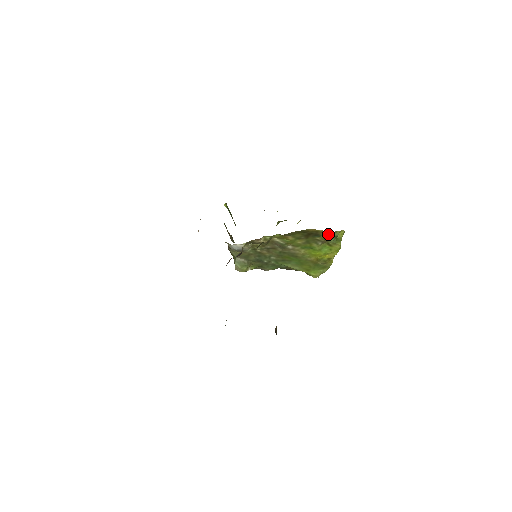
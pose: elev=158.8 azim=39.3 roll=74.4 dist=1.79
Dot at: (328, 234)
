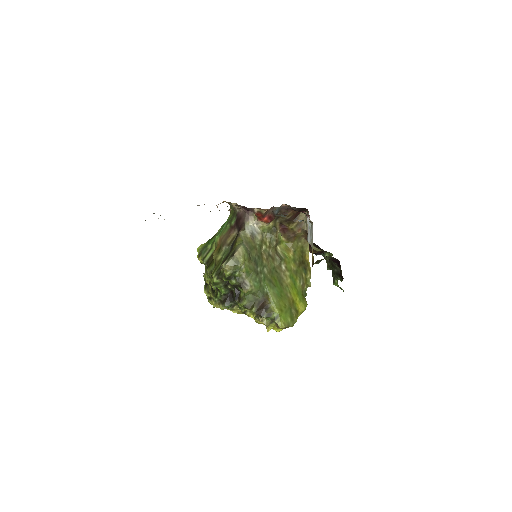
Dot at: (307, 281)
